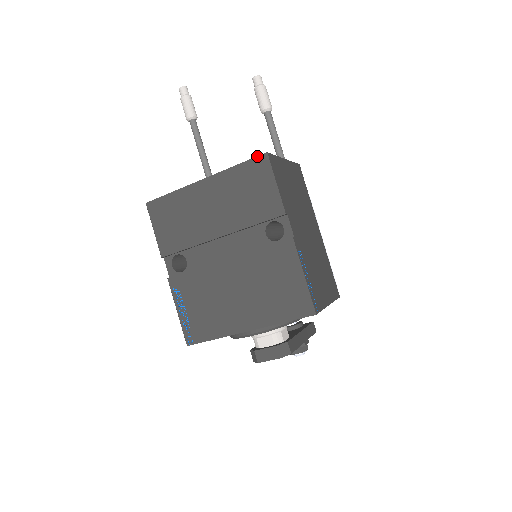
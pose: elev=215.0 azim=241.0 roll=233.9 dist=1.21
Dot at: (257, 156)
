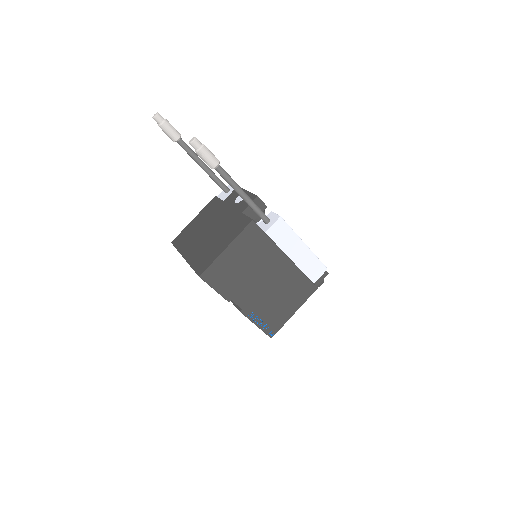
Dot at: occluded
